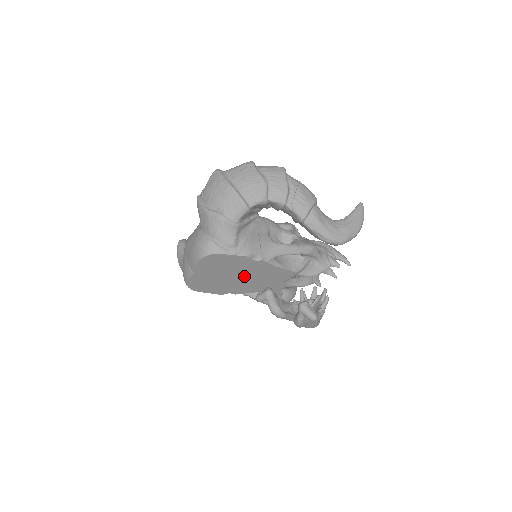
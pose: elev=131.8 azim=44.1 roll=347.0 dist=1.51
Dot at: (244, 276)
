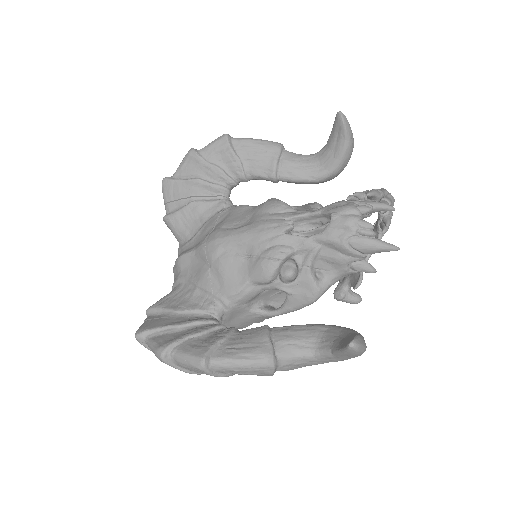
Dot at: occluded
